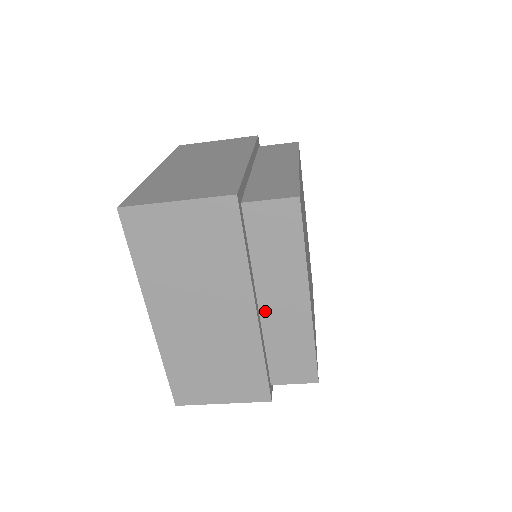
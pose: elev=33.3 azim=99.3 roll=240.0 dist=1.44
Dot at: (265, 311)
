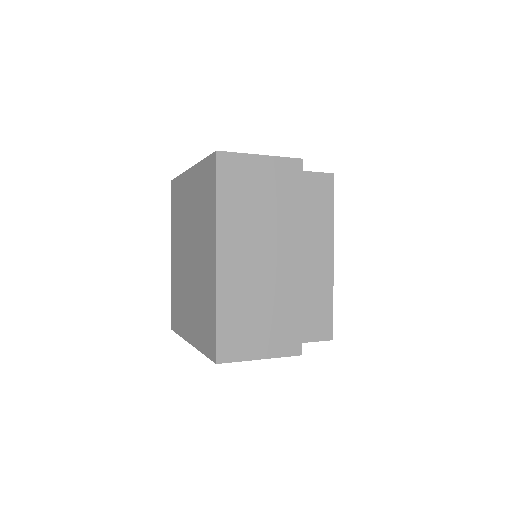
Dot at: (302, 265)
